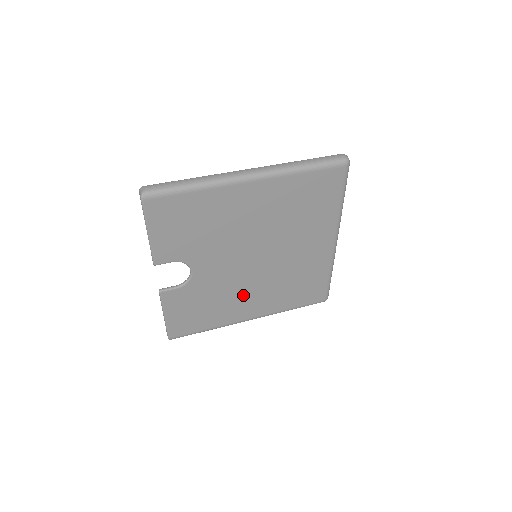
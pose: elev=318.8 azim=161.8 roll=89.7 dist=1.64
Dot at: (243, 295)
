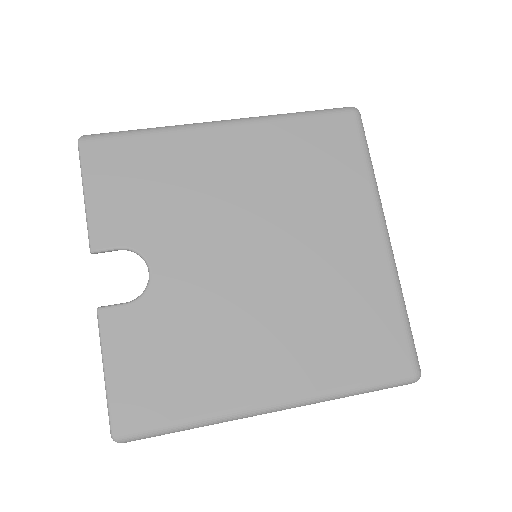
Dot at: (246, 337)
